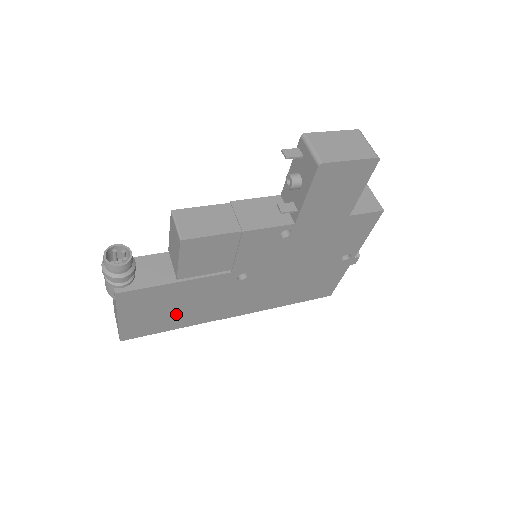
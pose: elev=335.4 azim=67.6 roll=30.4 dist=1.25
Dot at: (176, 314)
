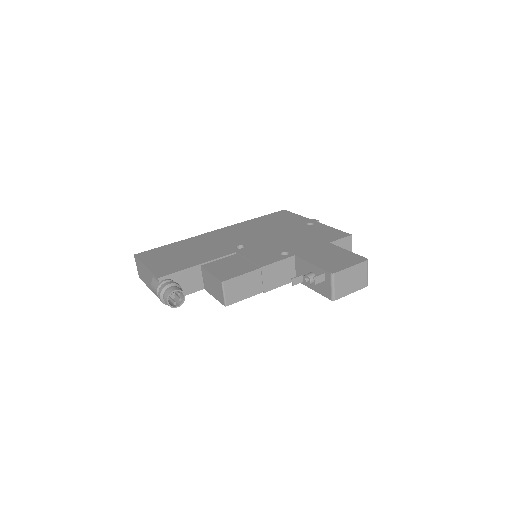
Dot at: occluded
